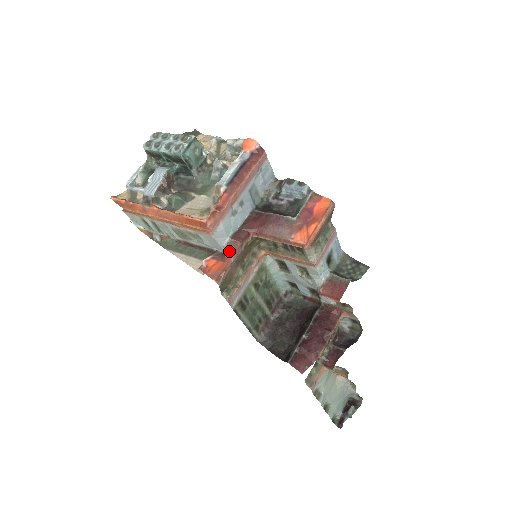
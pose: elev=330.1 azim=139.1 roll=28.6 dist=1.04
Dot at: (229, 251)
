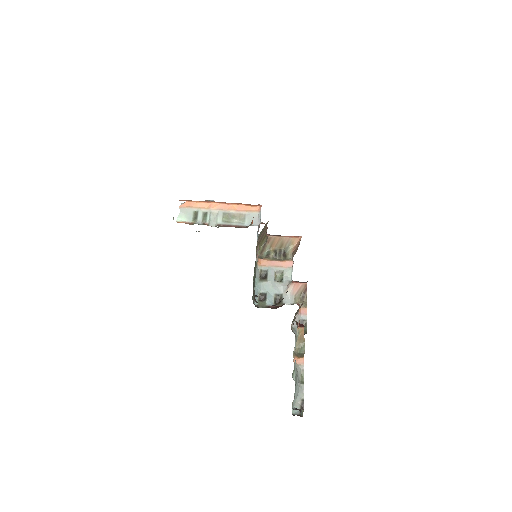
Dot at: (264, 223)
